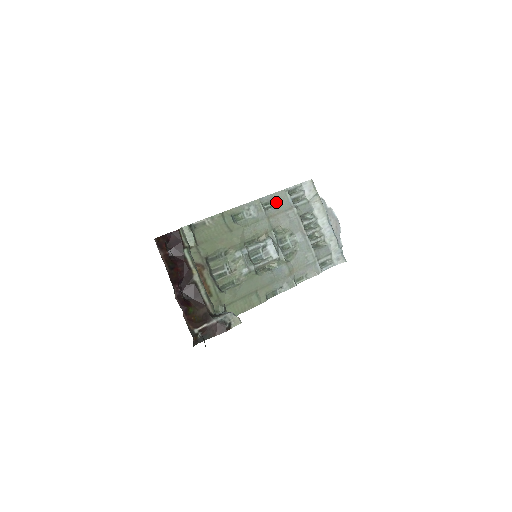
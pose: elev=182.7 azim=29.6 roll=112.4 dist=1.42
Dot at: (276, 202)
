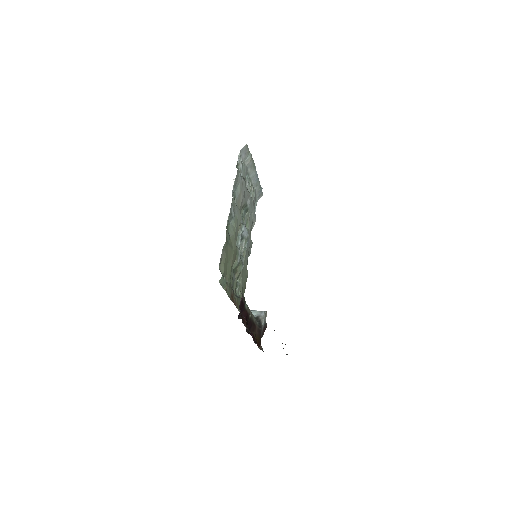
Dot at: (235, 187)
